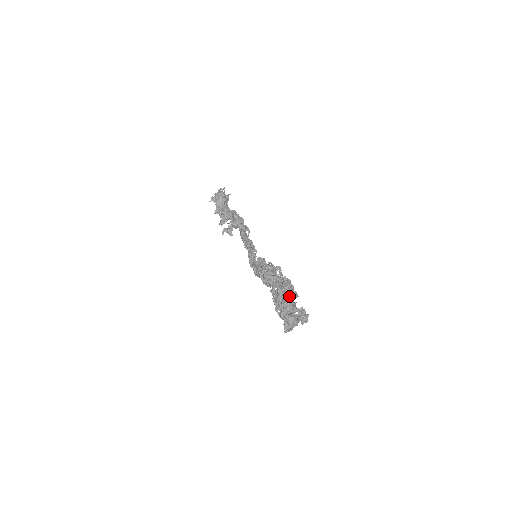
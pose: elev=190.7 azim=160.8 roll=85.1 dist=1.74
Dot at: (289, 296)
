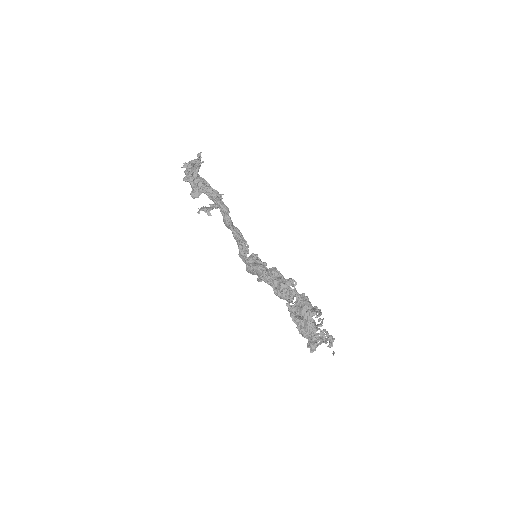
Dot at: (311, 316)
